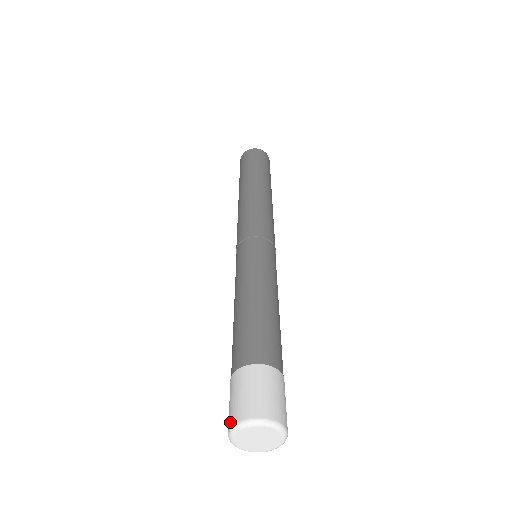
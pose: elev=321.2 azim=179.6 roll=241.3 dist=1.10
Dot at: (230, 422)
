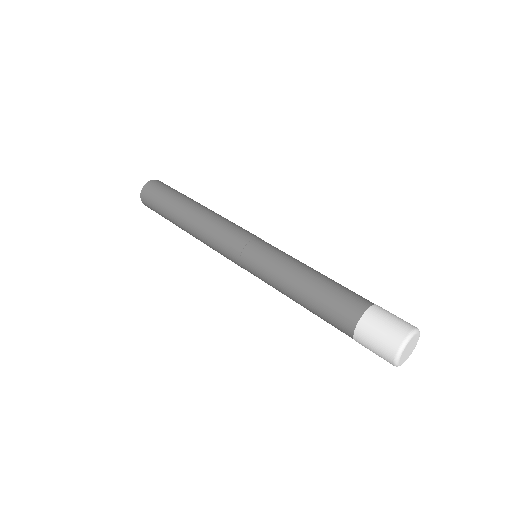
Dot at: (390, 357)
